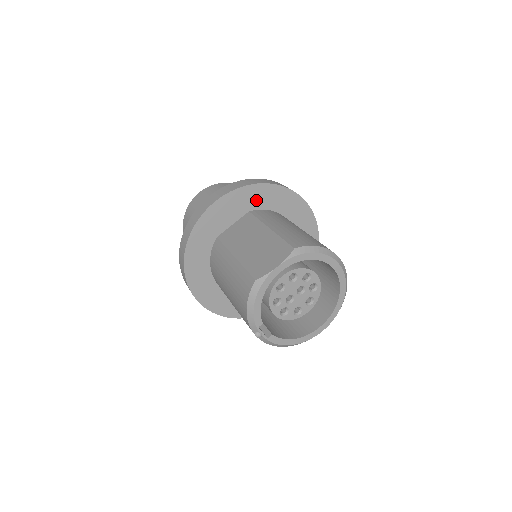
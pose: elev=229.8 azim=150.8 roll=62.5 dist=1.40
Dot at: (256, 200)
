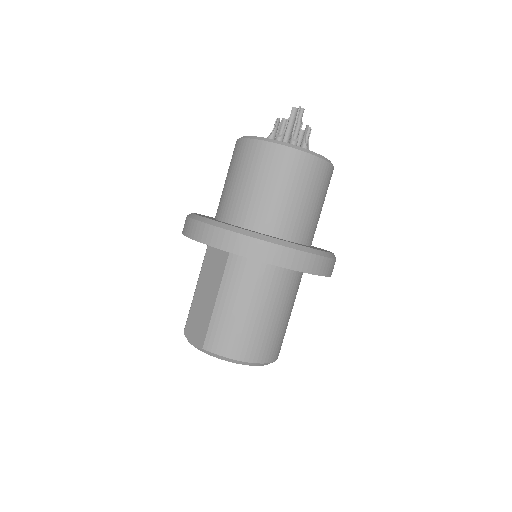
Dot at: occluded
